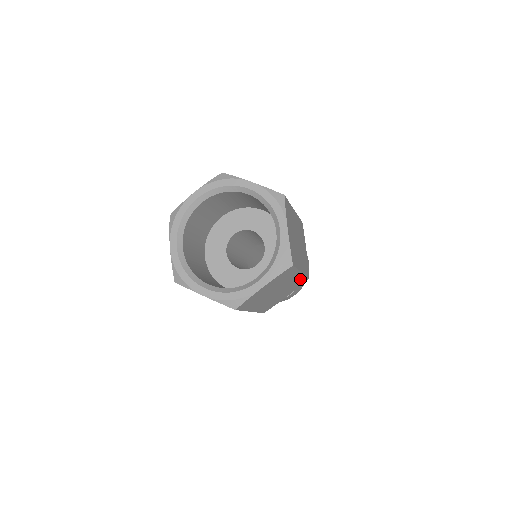
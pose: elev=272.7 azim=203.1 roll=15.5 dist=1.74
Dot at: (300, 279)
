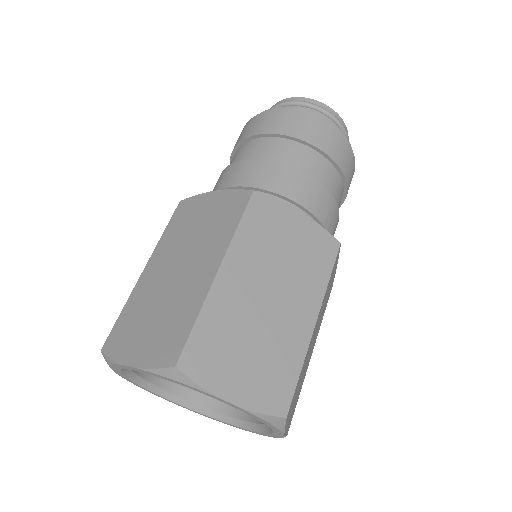
Dot at: occluded
